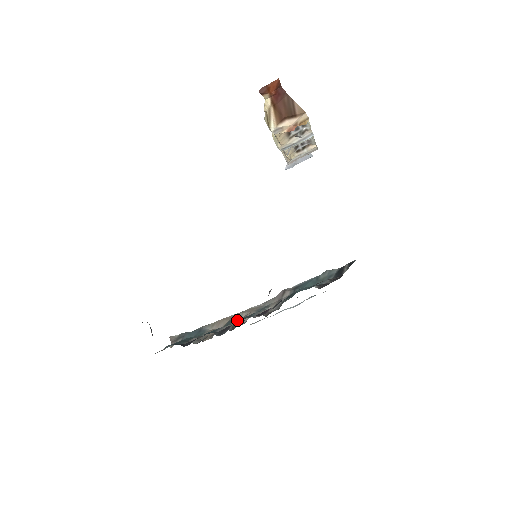
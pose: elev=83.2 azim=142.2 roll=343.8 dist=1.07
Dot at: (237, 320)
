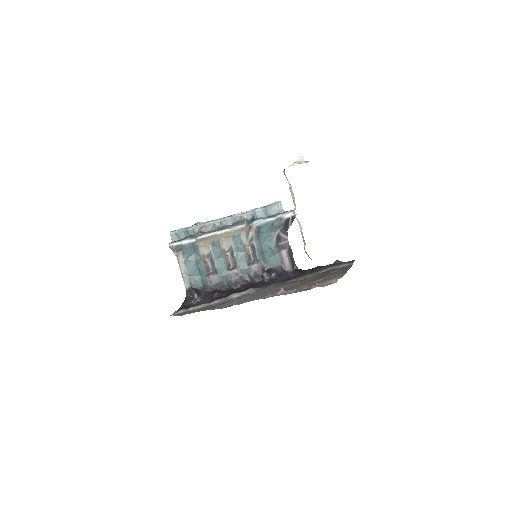
Dot at: (221, 245)
